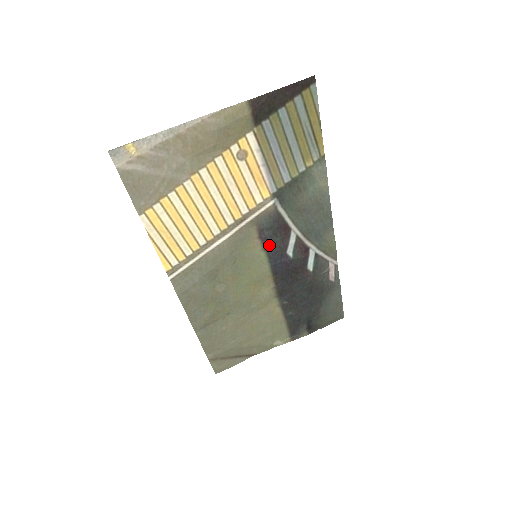
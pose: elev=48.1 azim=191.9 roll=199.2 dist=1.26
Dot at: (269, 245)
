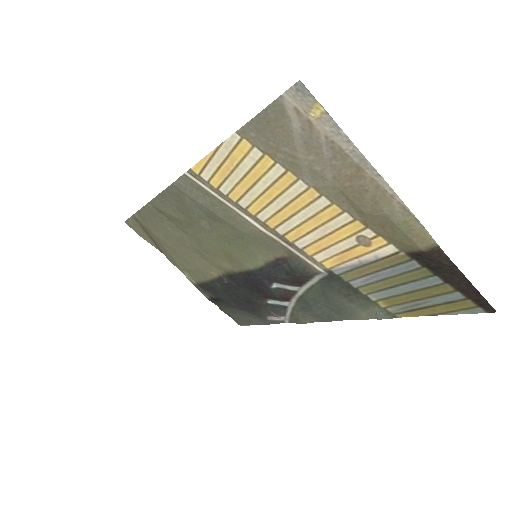
Dot at: (274, 268)
